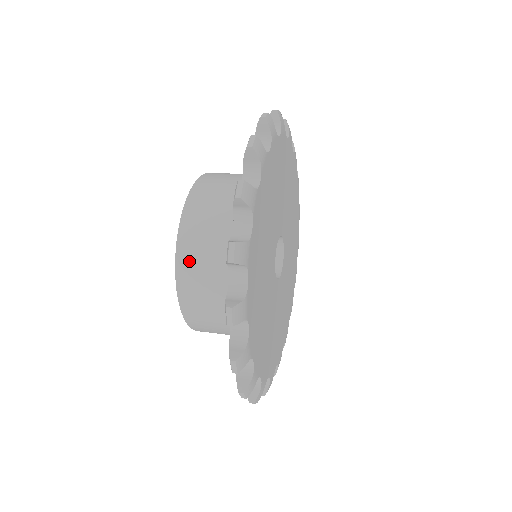
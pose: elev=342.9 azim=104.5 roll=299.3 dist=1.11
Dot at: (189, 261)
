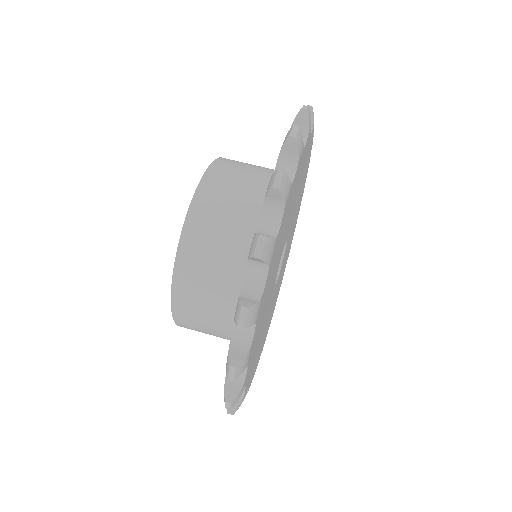
Dot at: occluded
